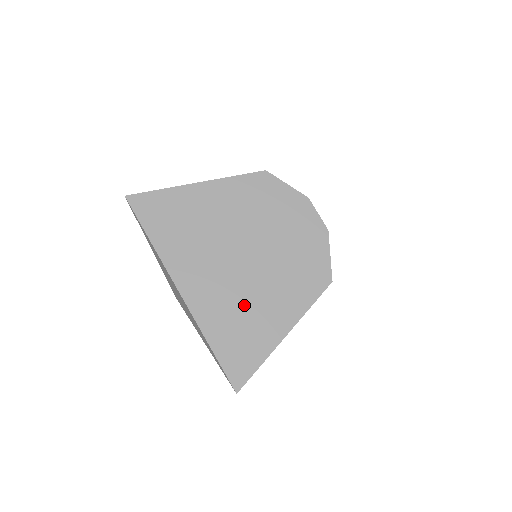
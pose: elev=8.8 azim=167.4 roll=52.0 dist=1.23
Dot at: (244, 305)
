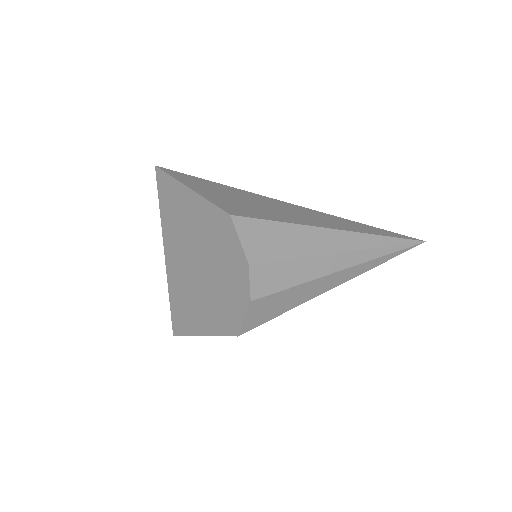
Dot at: (189, 295)
